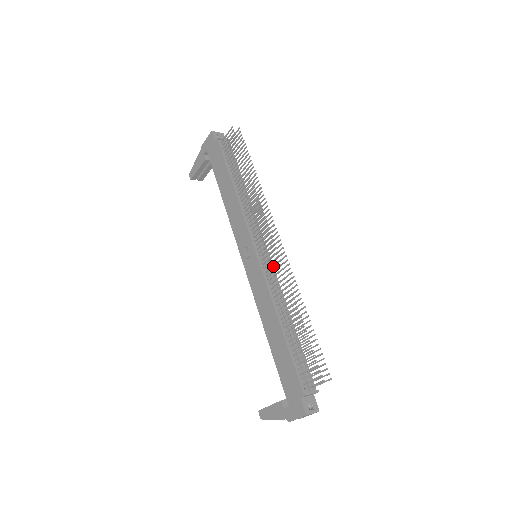
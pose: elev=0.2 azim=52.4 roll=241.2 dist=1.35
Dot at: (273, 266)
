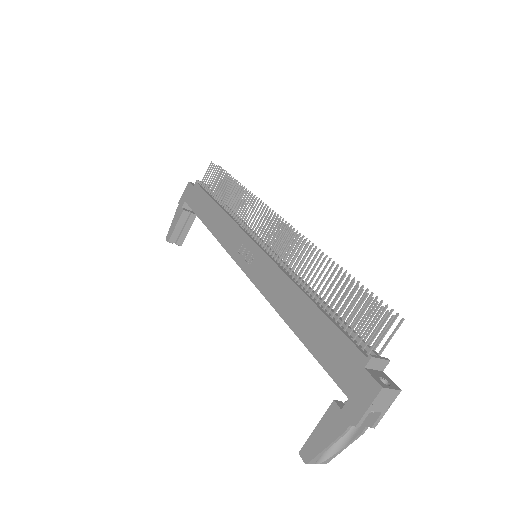
Dot at: (280, 242)
